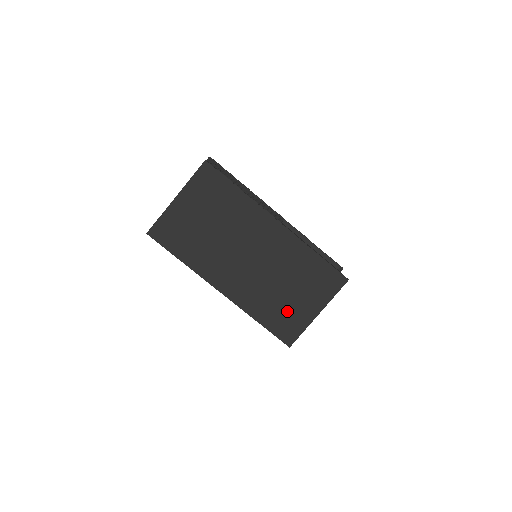
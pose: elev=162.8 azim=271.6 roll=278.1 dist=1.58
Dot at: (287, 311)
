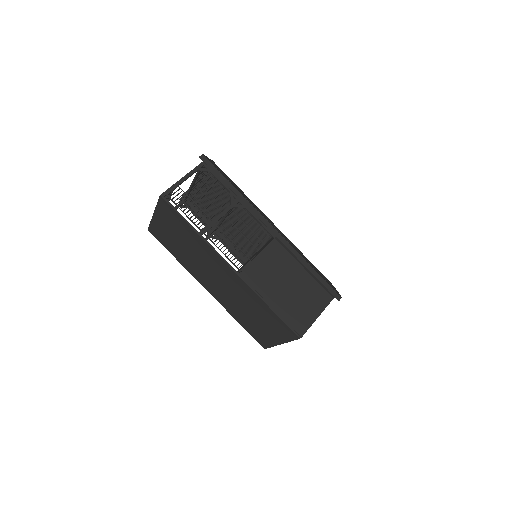
Dot at: (256, 328)
